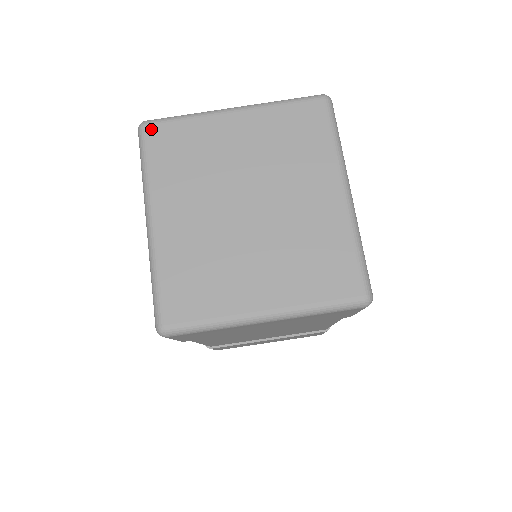
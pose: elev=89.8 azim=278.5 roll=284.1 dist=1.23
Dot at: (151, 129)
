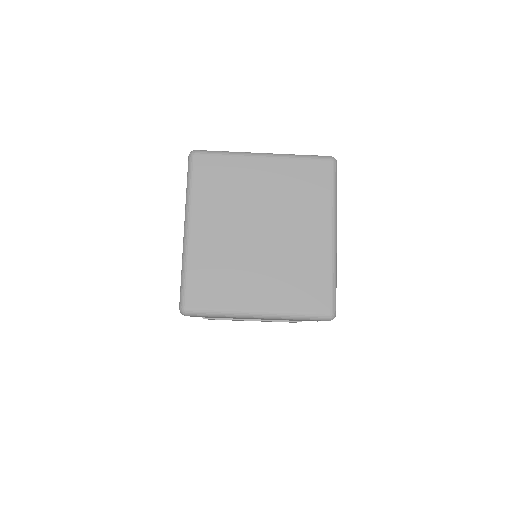
Dot at: (199, 158)
